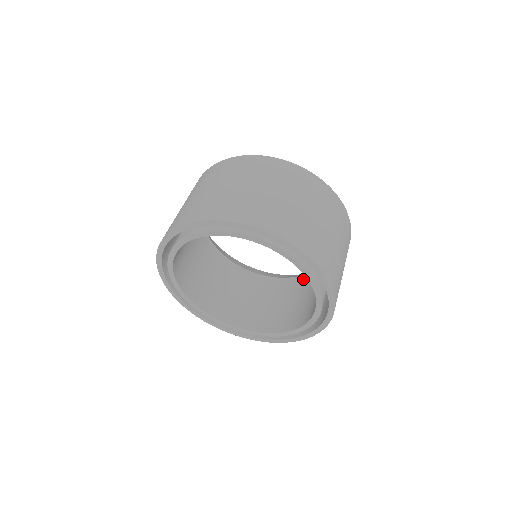
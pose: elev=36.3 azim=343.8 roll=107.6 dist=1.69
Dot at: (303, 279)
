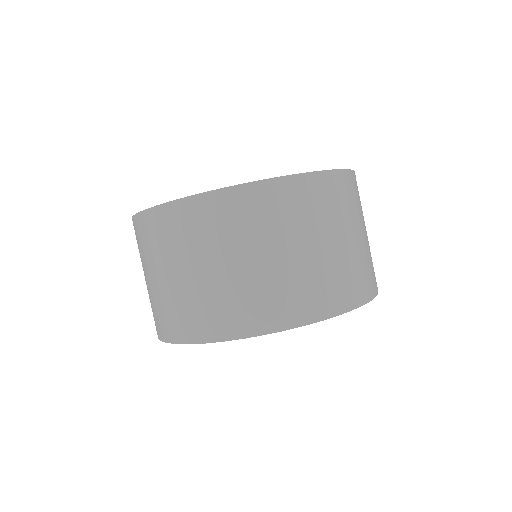
Dot at: occluded
